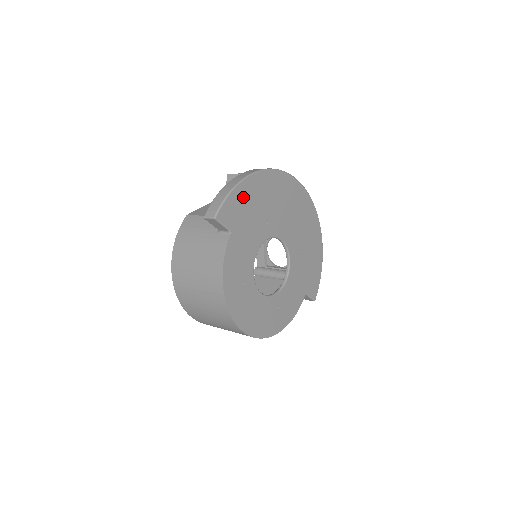
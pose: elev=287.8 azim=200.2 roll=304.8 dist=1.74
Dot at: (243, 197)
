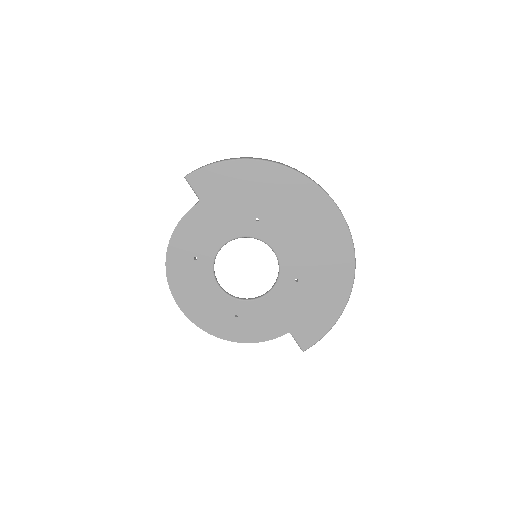
Dot at: (232, 176)
